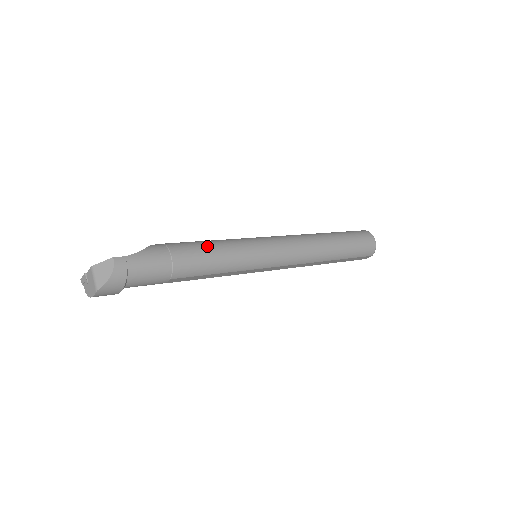
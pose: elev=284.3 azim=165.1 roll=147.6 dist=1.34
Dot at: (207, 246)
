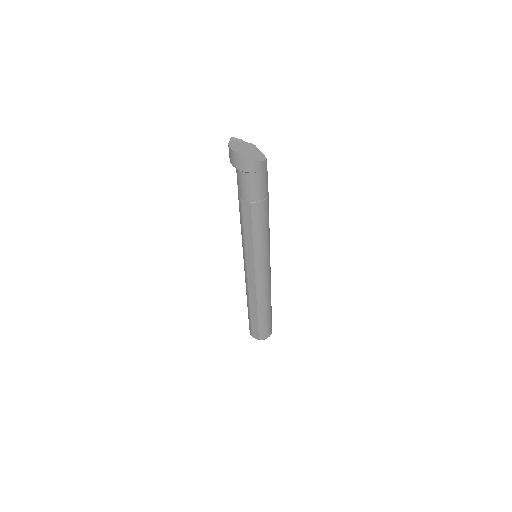
Dot at: occluded
